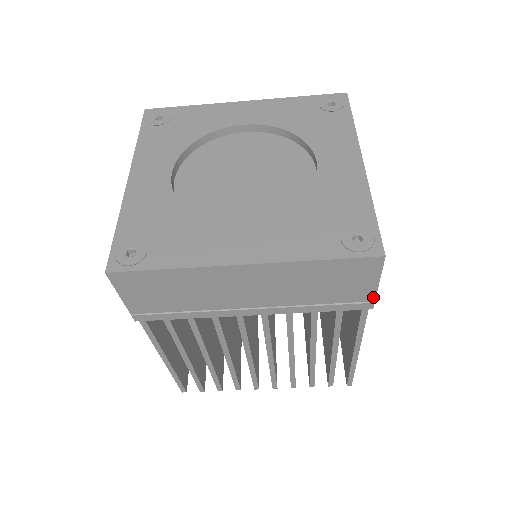
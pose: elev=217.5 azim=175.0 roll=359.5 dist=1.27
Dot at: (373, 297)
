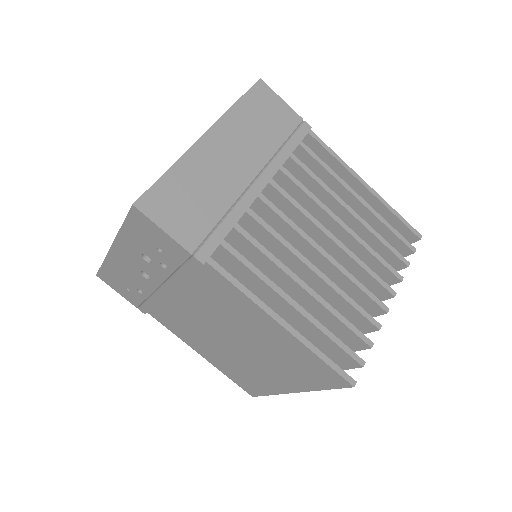
Dot at: (298, 116)
